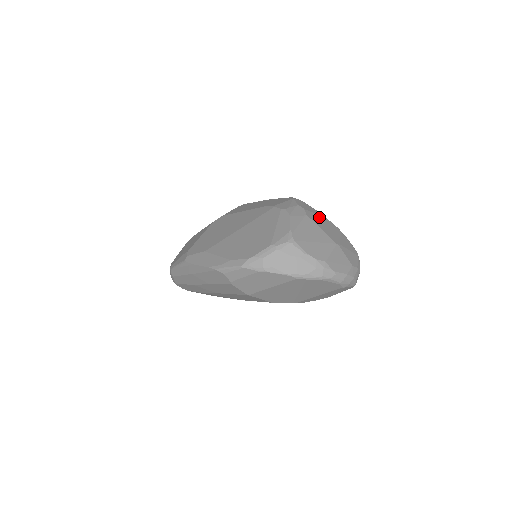
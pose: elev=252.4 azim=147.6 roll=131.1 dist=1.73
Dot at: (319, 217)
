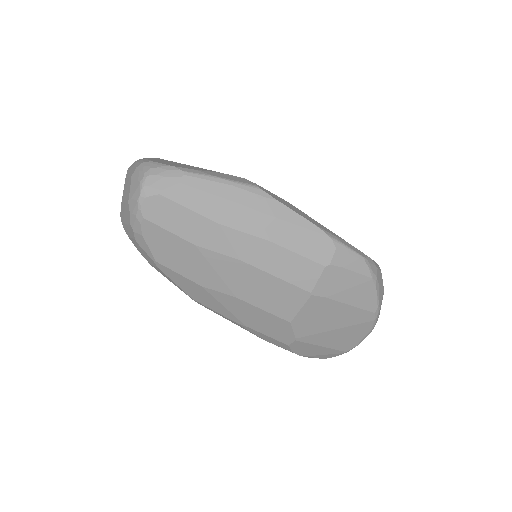
Dot at: occluded
